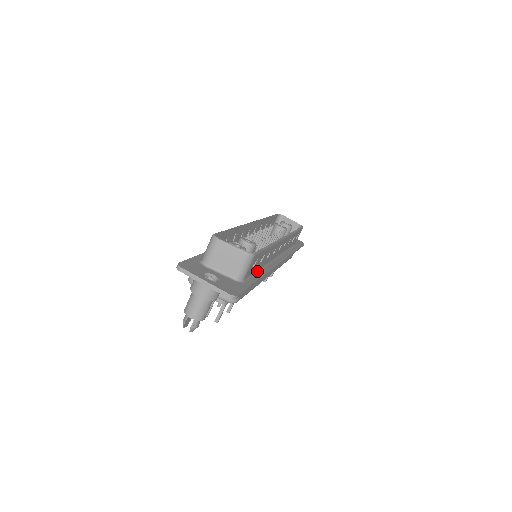
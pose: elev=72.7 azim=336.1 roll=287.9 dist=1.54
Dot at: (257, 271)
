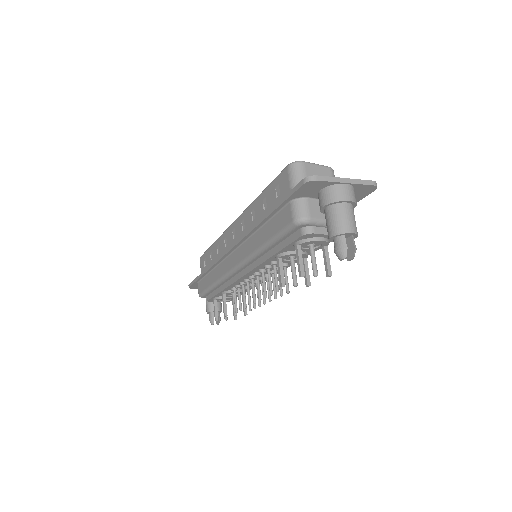
Dot at: occluded
